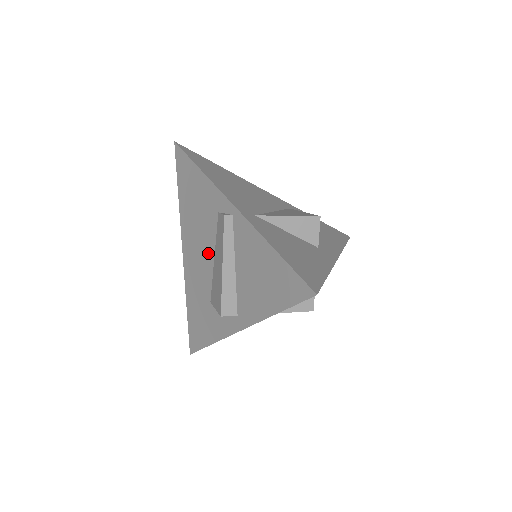
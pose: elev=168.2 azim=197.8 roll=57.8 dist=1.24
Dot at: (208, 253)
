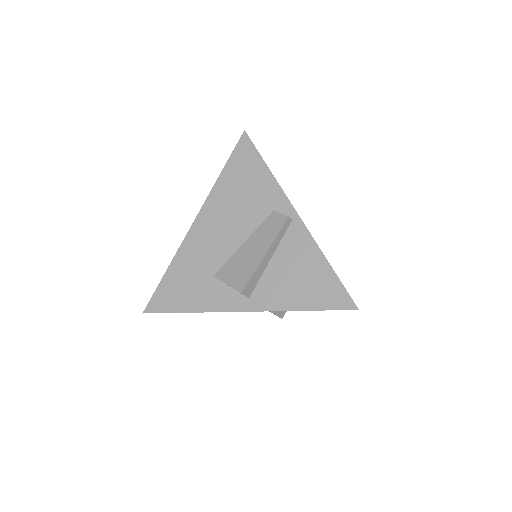
Dot at: (237, 235)
